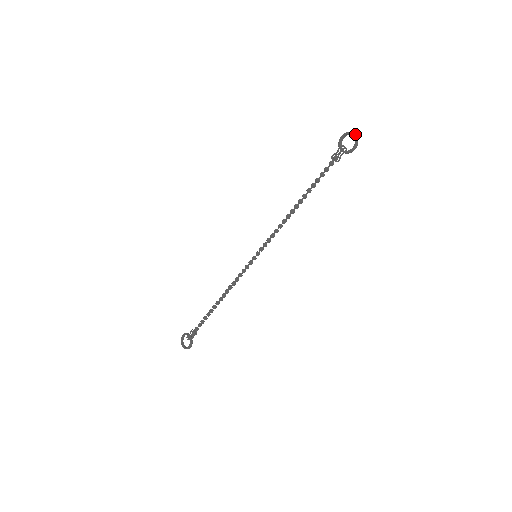
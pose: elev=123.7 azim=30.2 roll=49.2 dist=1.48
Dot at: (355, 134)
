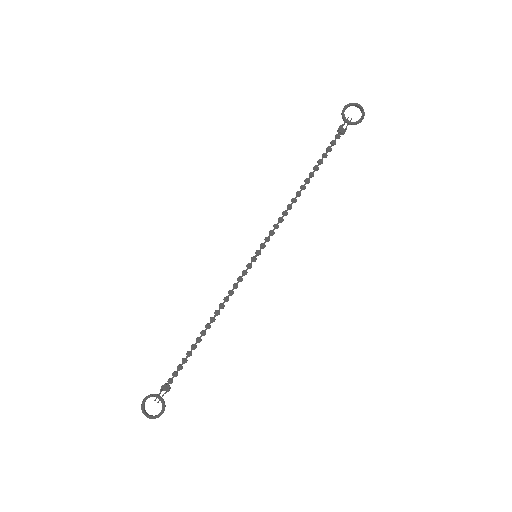
Dot at: (360, 105)
